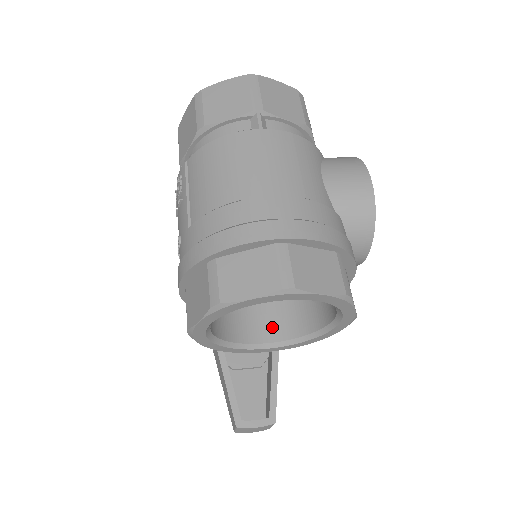
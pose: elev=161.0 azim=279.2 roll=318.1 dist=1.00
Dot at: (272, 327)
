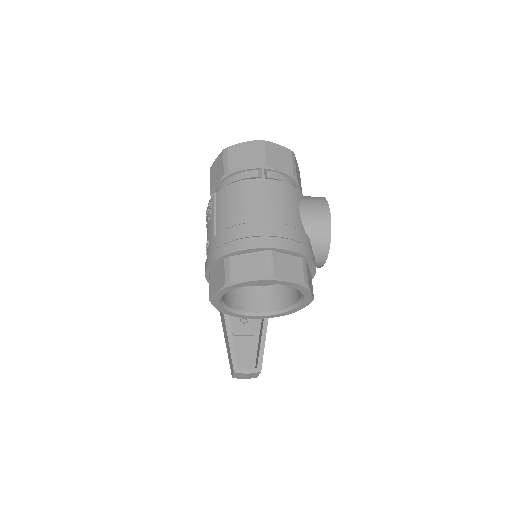
Dot at: (262, 303)
